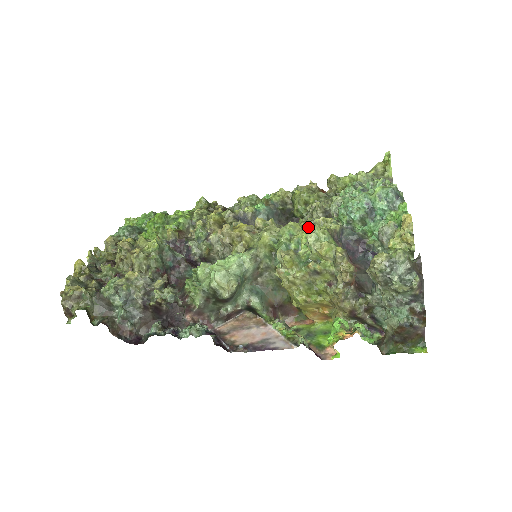
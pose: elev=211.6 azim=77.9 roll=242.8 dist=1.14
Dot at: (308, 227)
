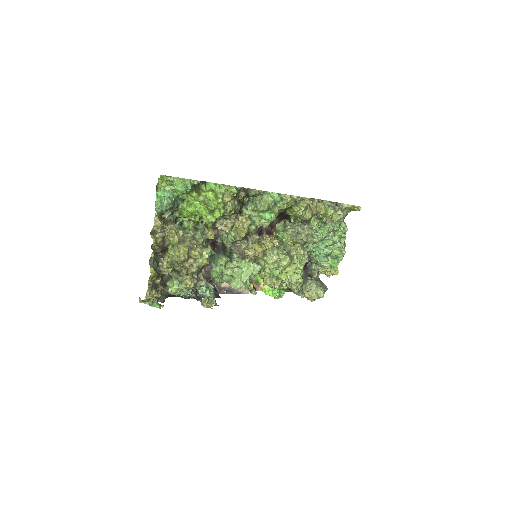
Dot at: (291, 244)
